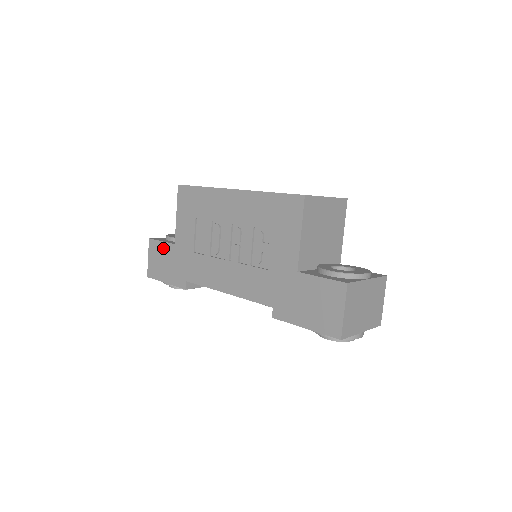
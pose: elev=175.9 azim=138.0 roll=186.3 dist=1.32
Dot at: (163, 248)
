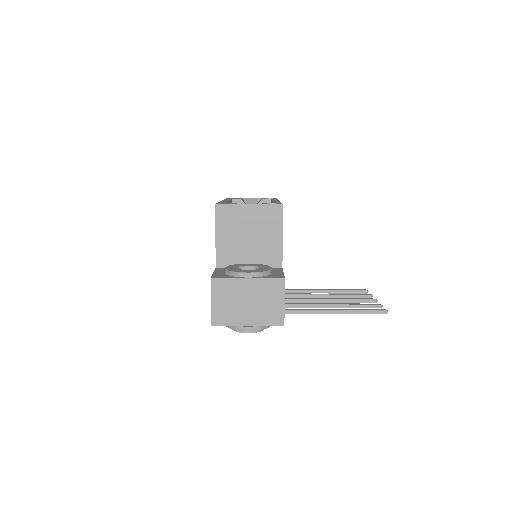
Dot at: occluded
